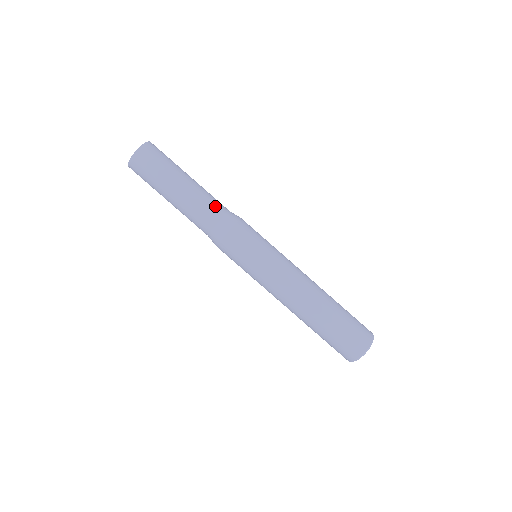
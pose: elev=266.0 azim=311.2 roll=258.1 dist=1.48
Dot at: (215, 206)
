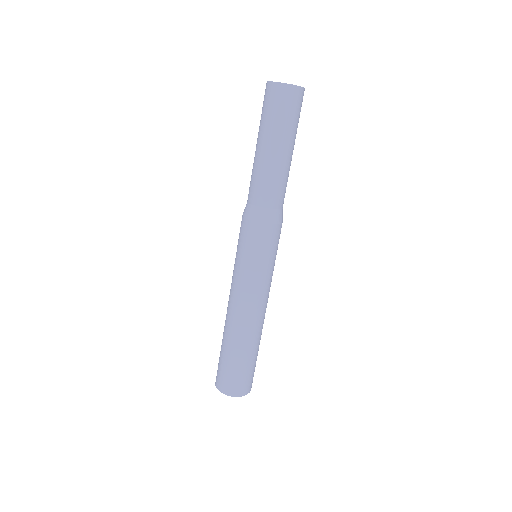
Dot at: (279, 195)
